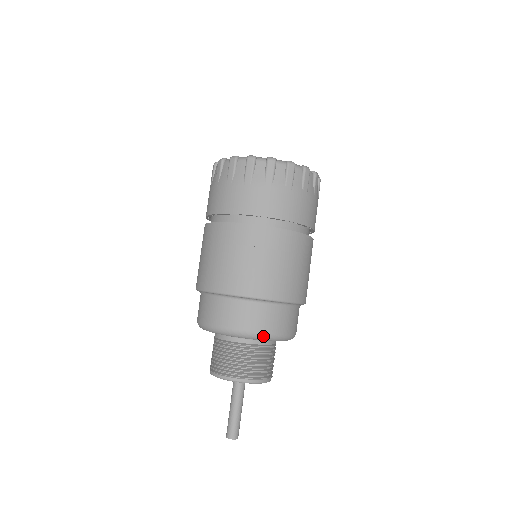
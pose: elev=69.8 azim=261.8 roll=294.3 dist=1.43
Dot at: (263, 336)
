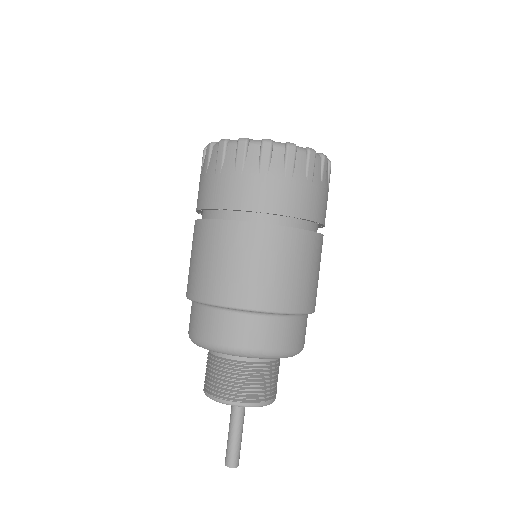
Dot at: (261, 354)
